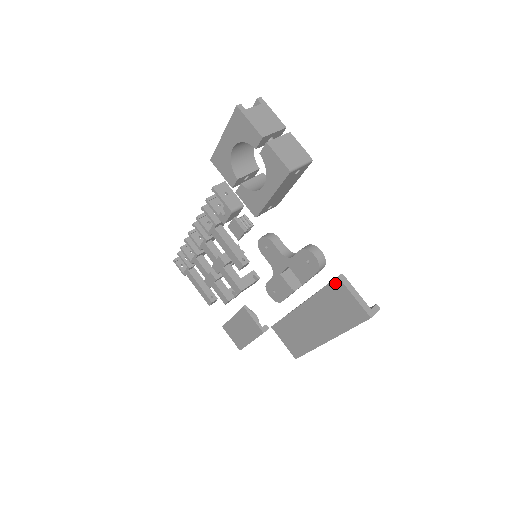
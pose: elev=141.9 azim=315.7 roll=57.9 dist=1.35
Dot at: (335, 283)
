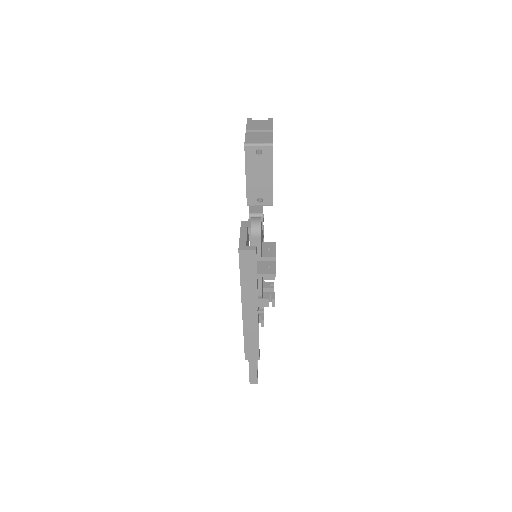
Dot at: occluded
